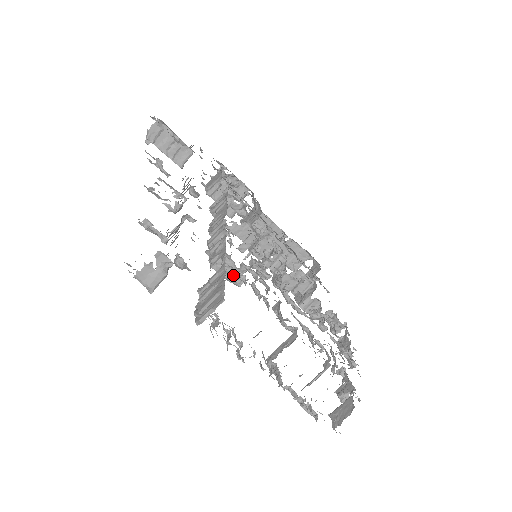
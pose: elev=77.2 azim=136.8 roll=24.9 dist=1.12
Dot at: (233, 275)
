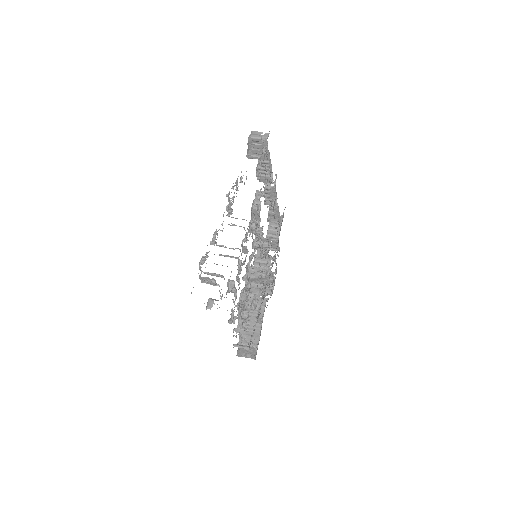
Dot at: (259, 200)
